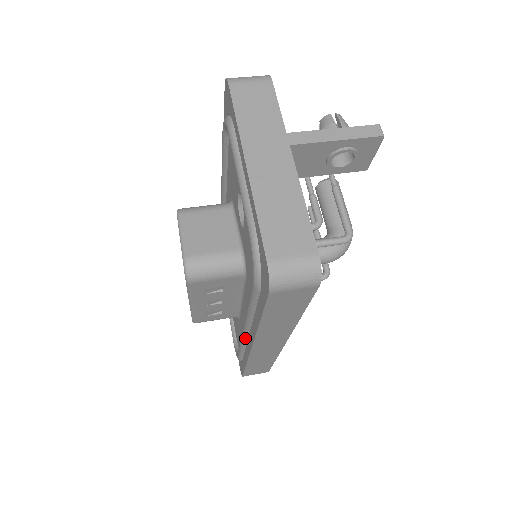
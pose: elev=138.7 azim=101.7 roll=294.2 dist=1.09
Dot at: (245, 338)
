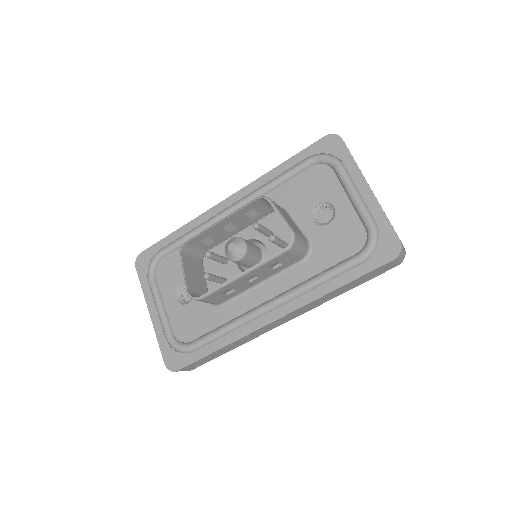
Dot at: (260, 314)
